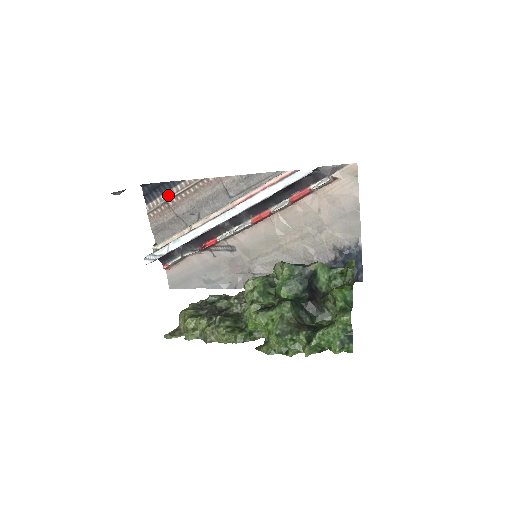
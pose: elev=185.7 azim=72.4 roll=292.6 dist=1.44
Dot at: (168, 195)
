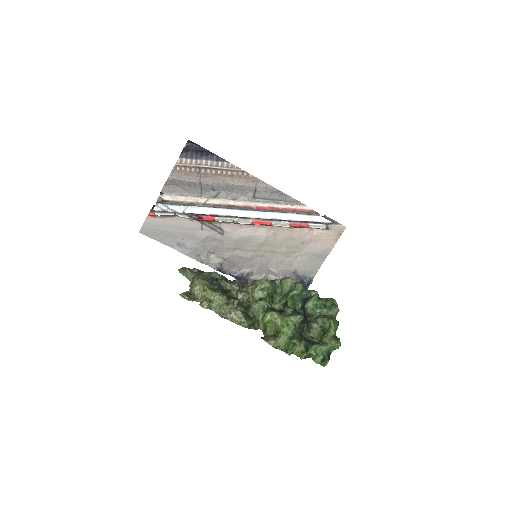
Dot at: (206, 163)
